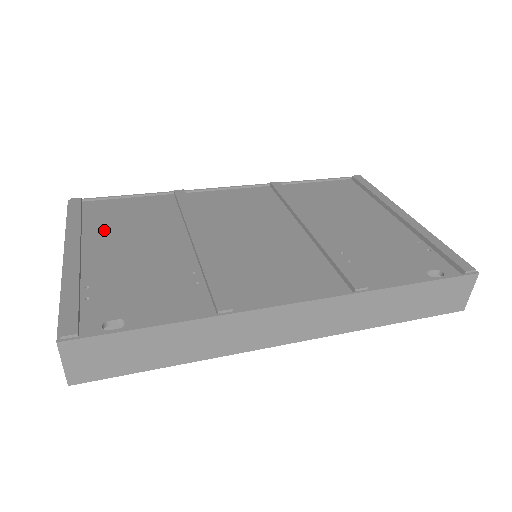
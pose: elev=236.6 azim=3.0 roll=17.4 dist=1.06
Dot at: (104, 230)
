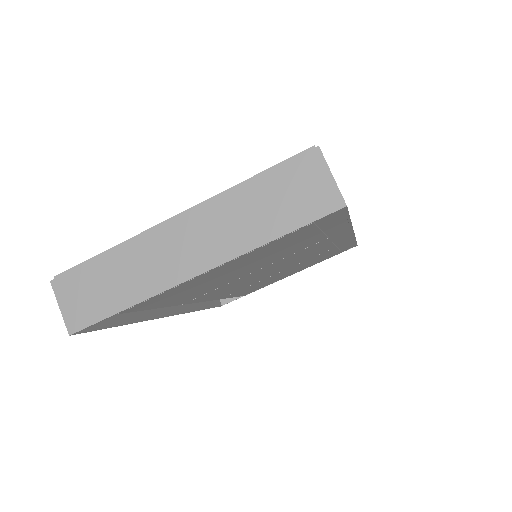
Dot at: occluded
